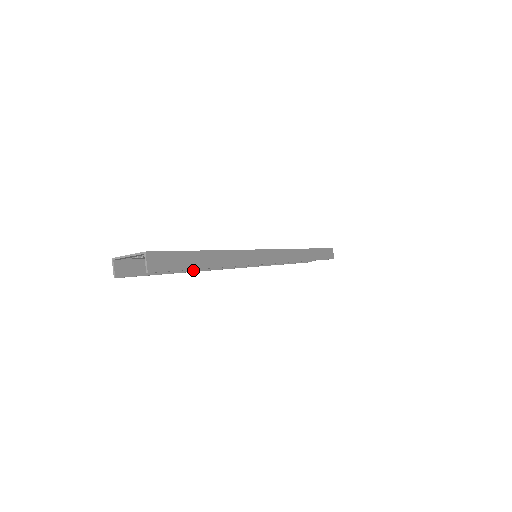
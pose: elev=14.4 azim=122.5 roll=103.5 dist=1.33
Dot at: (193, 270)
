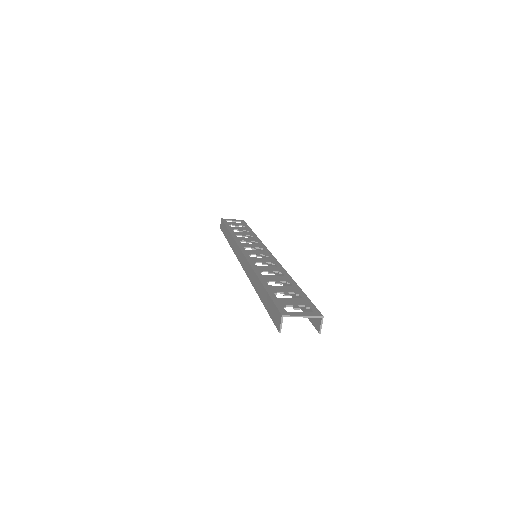
Dot at: occluded
